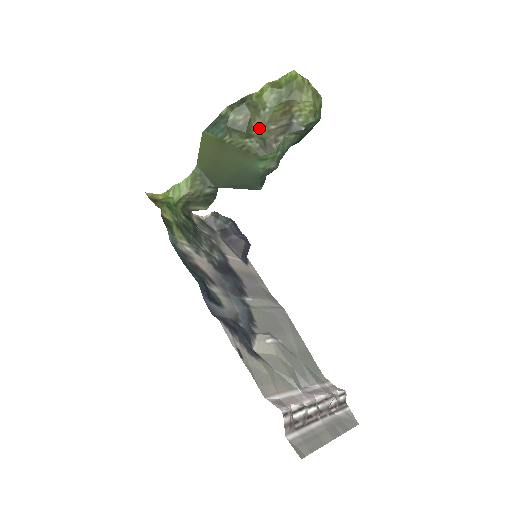
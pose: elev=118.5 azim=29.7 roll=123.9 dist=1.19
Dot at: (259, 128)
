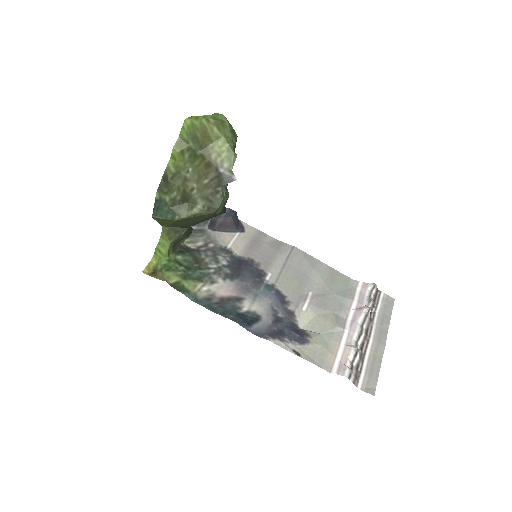
Dot at: (195, 189)
